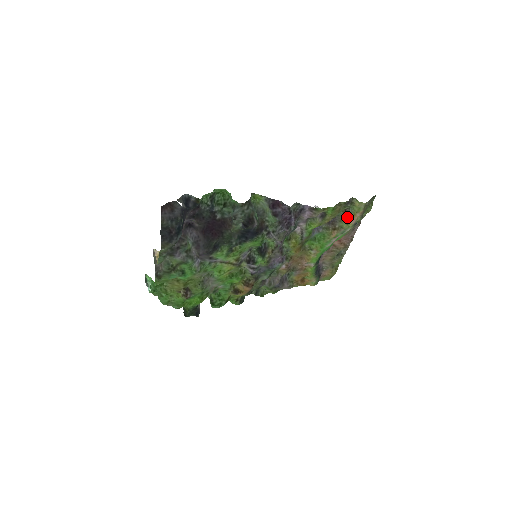
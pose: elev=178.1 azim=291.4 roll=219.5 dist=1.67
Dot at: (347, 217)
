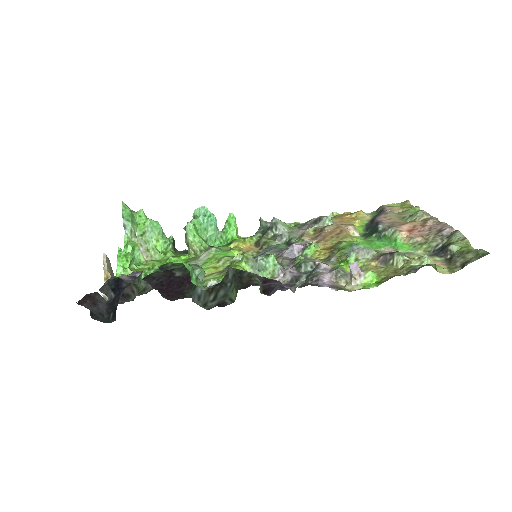
Dot at: occluded
